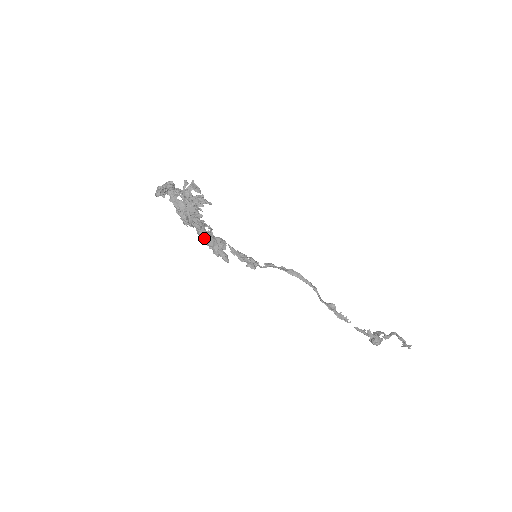
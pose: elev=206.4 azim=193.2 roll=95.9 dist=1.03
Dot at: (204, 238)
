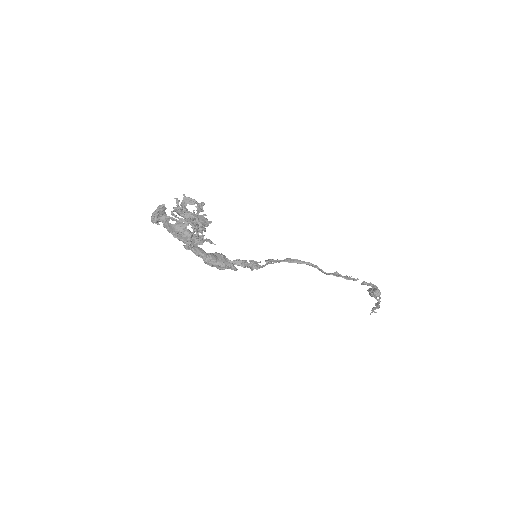
Dot at: (205, 256)
